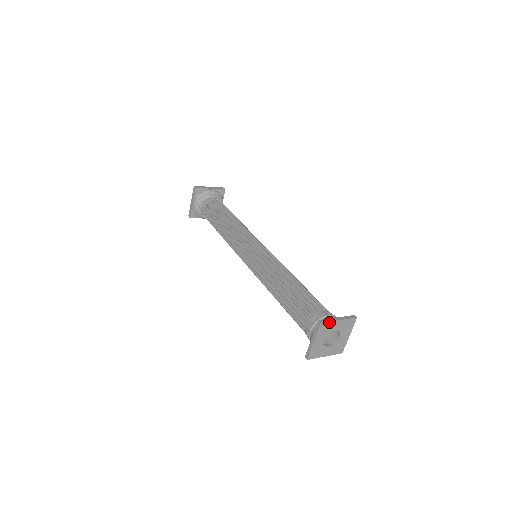
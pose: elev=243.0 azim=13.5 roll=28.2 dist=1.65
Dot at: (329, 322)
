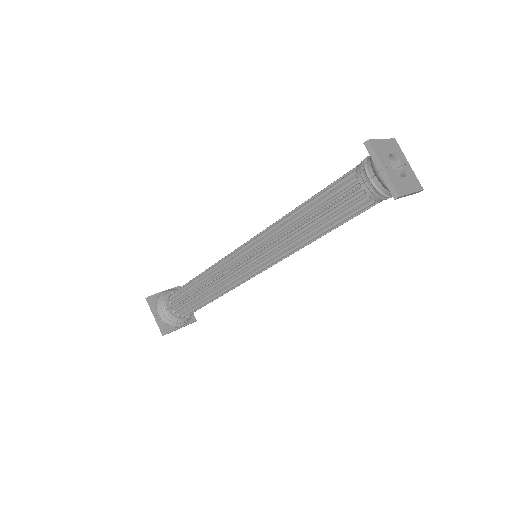
Dot at: (375, 141)
